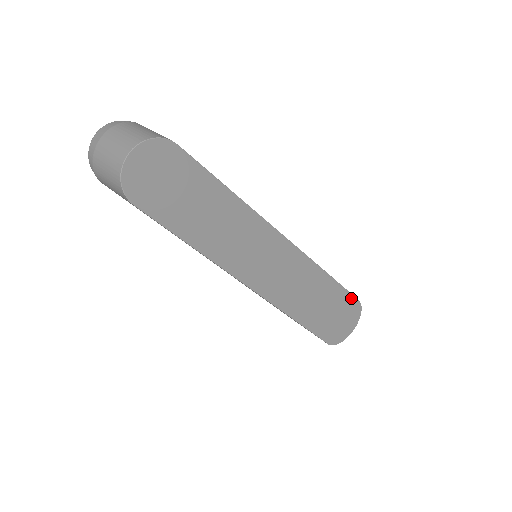
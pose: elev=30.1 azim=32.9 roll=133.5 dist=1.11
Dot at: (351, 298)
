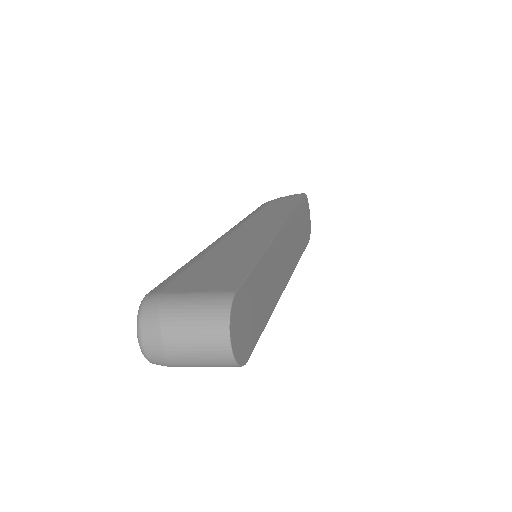
Dot at: (302, 199)
